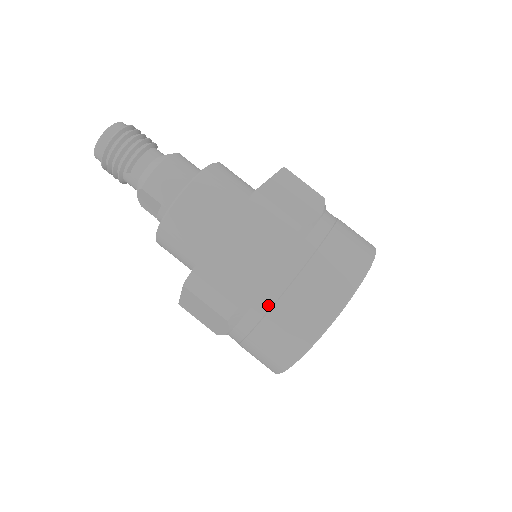
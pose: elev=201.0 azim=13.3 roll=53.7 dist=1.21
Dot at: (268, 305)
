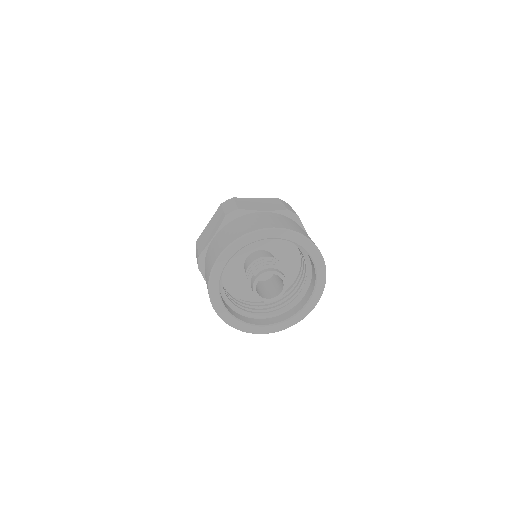
Dot at: (253, 216)
